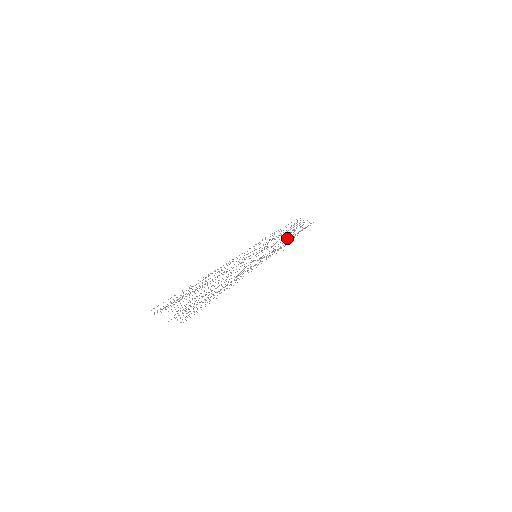
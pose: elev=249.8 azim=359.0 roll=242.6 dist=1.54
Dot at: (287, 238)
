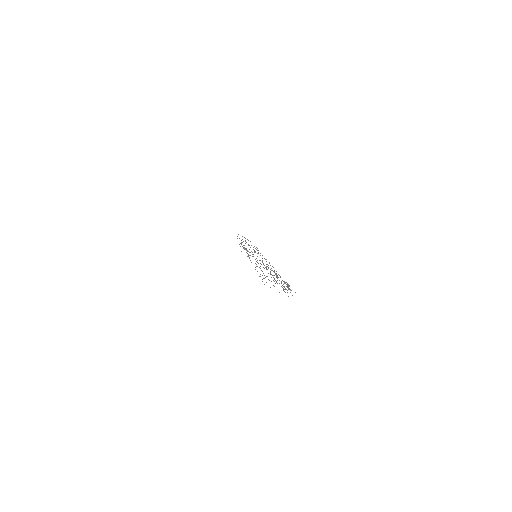
Dot at: occluded
